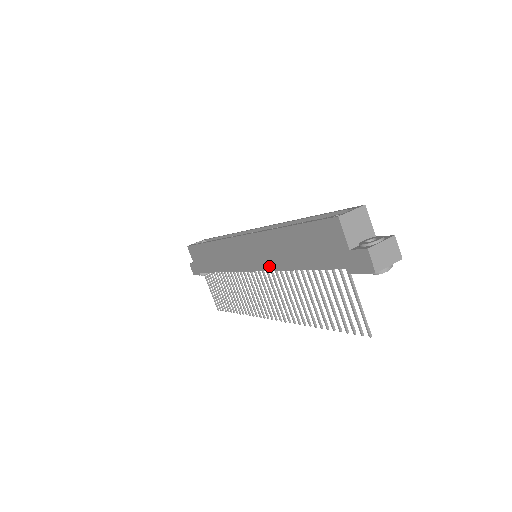
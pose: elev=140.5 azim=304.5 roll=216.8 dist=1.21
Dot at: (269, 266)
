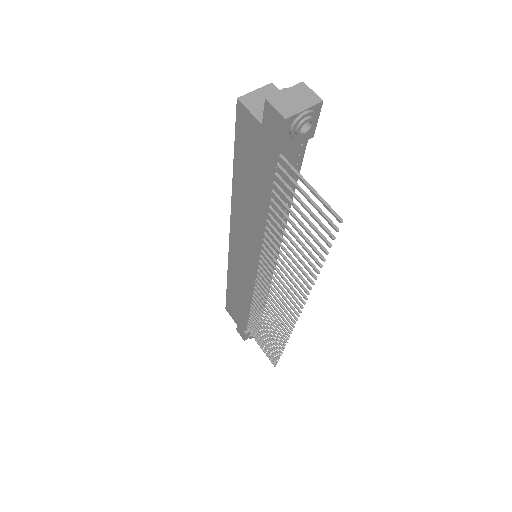
Dot at: (254, 244)
